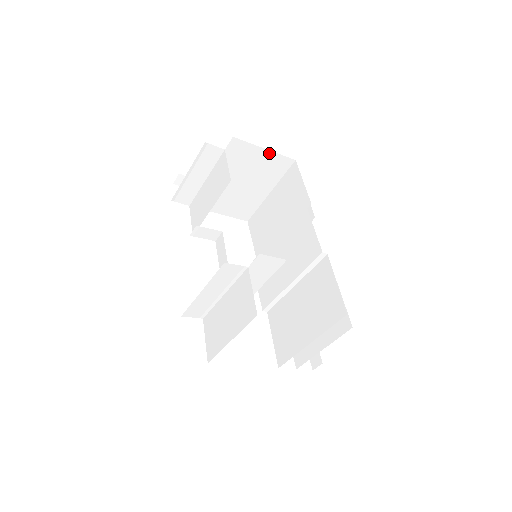
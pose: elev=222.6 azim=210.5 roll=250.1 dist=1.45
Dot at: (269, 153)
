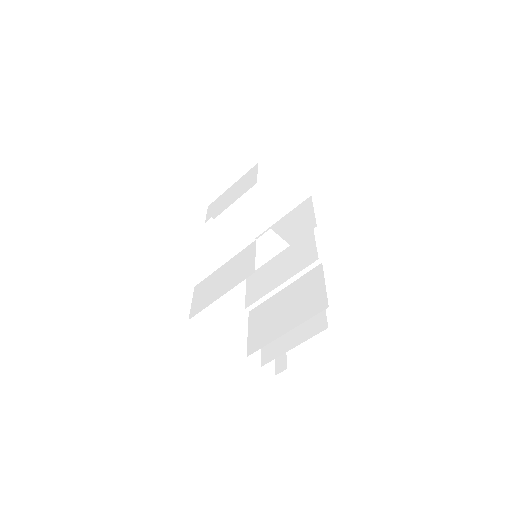
Dot at: (292, 180)
